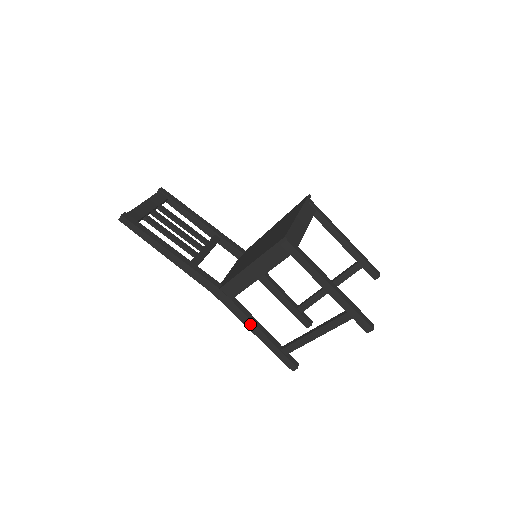
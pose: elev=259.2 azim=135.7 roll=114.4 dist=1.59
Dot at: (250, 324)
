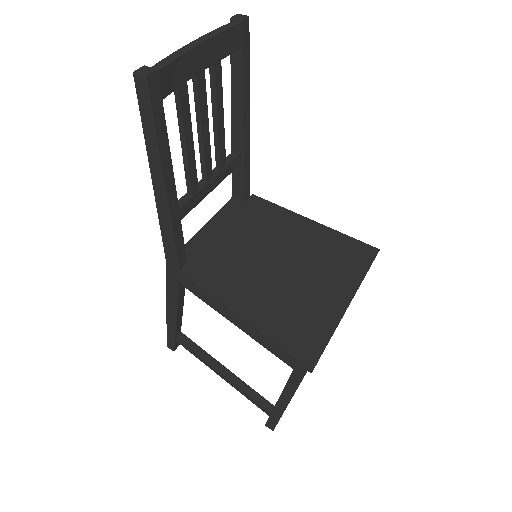
Dot at: (173, 306)
